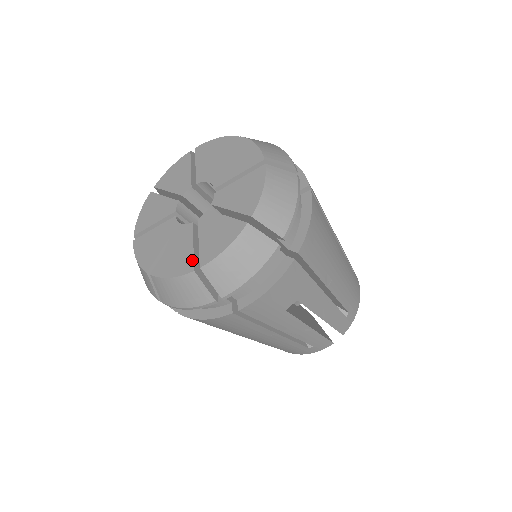
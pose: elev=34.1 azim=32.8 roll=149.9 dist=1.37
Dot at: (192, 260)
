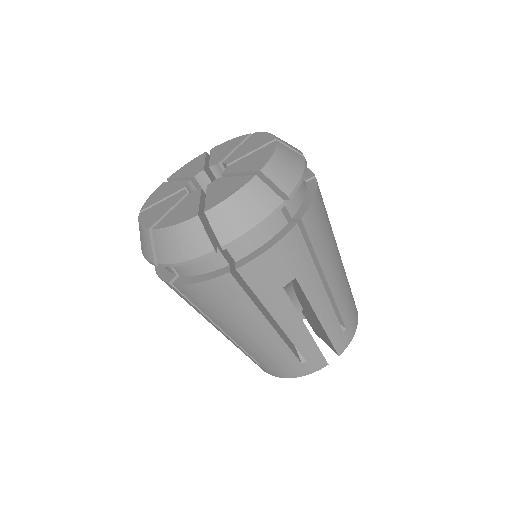
Dot at: (197, 209)
